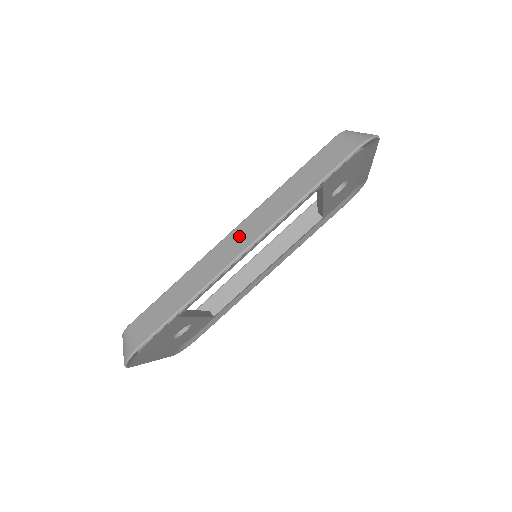
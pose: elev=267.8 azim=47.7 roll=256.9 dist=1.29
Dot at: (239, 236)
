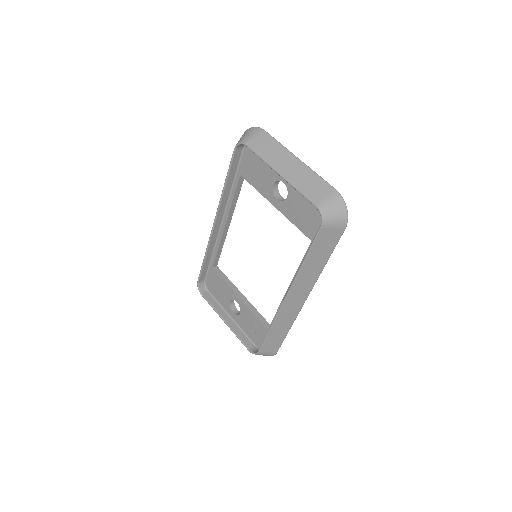
Dot at: (294, 299)
